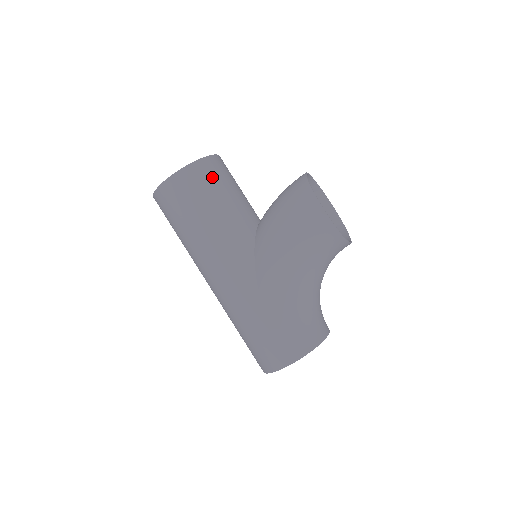
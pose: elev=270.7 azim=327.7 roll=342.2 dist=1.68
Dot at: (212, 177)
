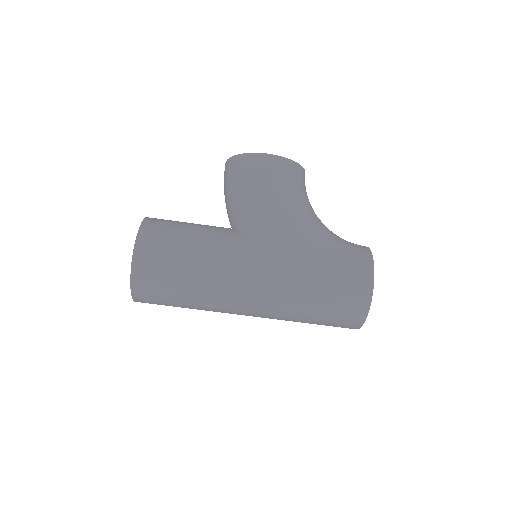
Dot at: (165, 225)
